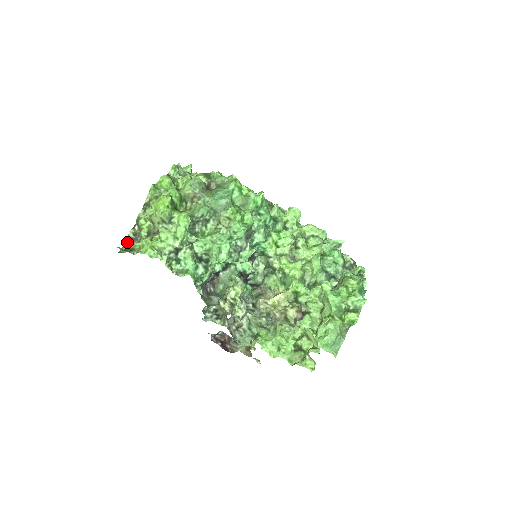
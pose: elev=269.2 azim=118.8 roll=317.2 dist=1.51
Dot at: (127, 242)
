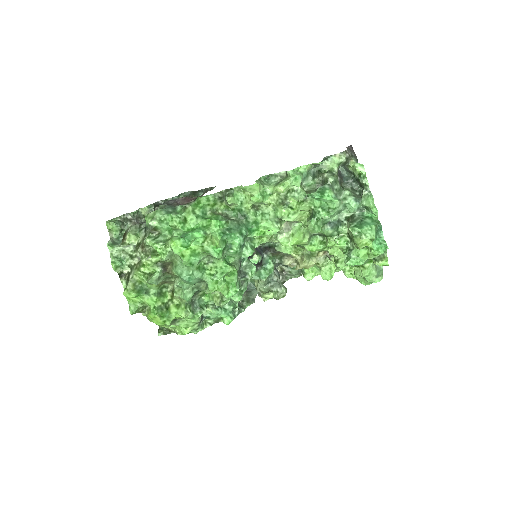
Dot at: occluded
